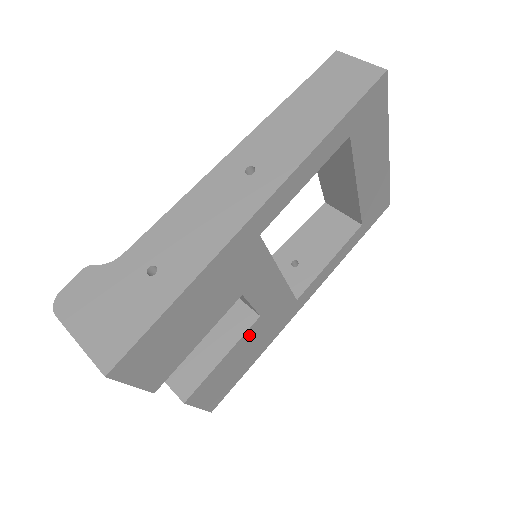
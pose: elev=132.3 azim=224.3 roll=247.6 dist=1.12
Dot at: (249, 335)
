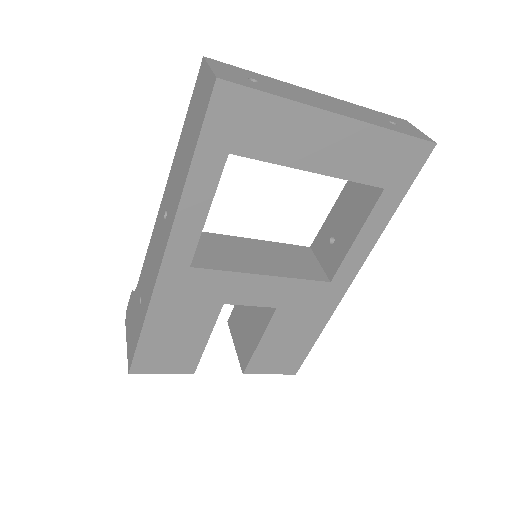
Dot at: (279, 322)
